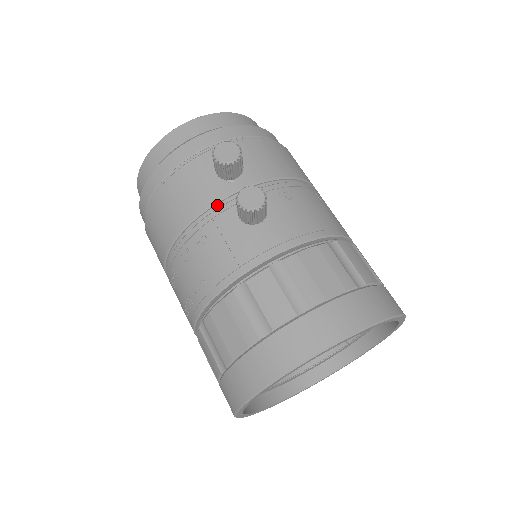
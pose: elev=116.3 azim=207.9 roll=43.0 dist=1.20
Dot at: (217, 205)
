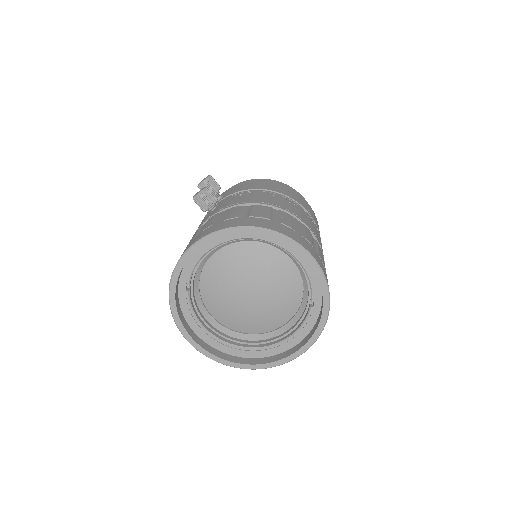
Dot at: occluded
